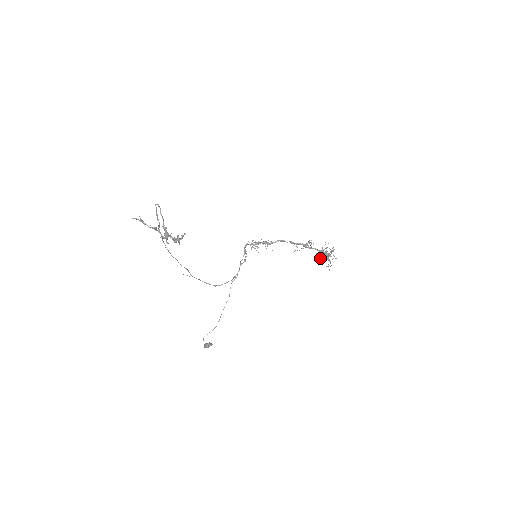
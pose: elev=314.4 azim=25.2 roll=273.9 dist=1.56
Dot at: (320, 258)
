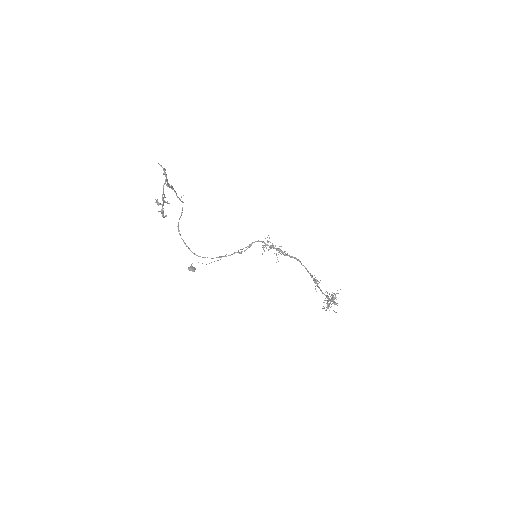
Dot at: occluded
